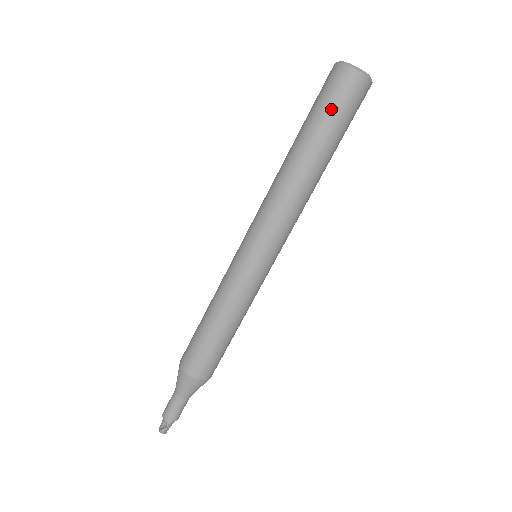
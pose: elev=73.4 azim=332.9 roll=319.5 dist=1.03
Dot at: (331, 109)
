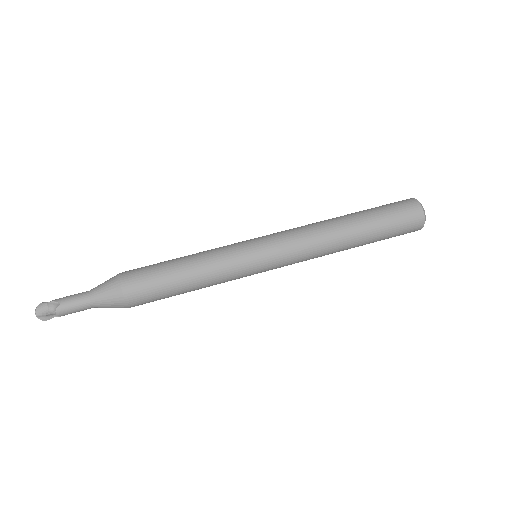
Dot at: (382, 206)
